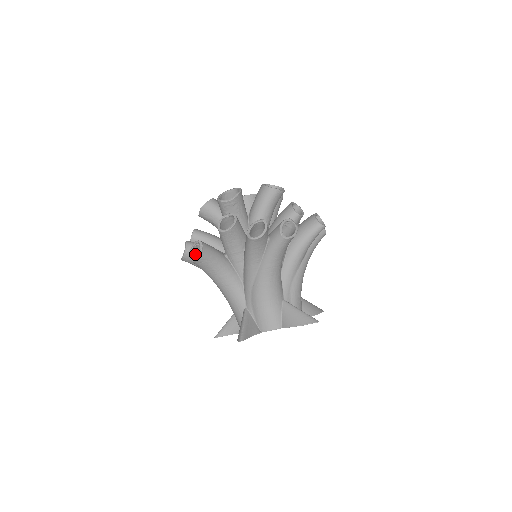
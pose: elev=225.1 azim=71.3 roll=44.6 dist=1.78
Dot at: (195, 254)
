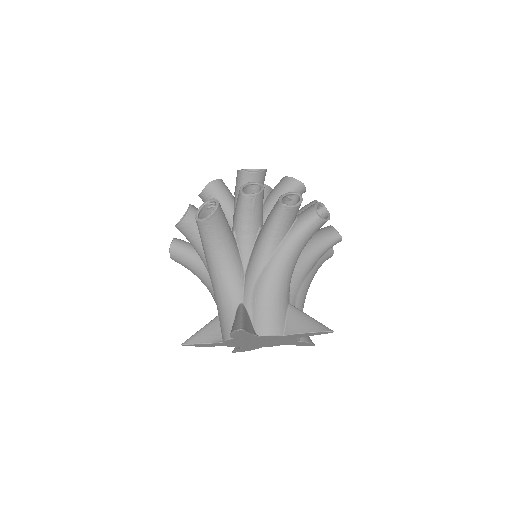
Dot at: occluded
